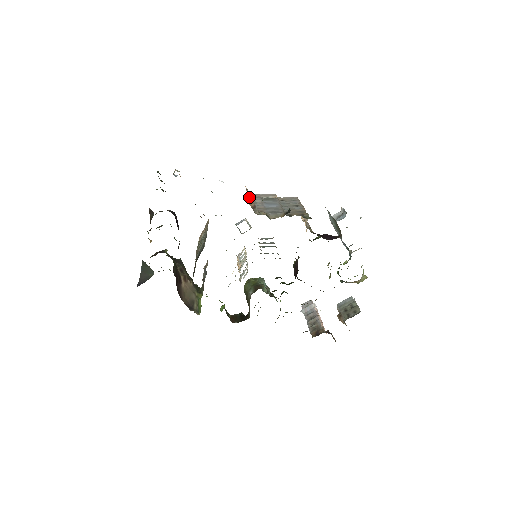
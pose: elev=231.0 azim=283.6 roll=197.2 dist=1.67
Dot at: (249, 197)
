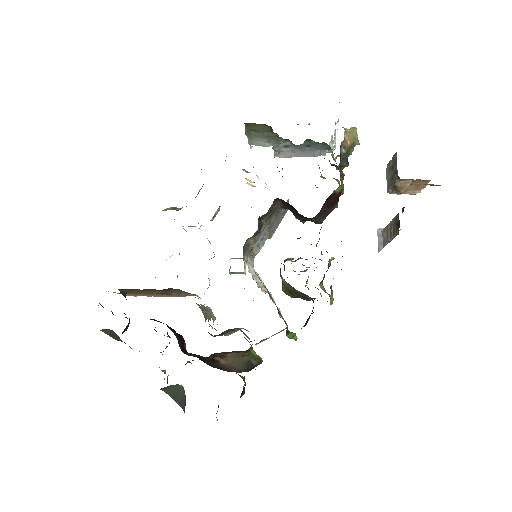
Dot at: occluded
